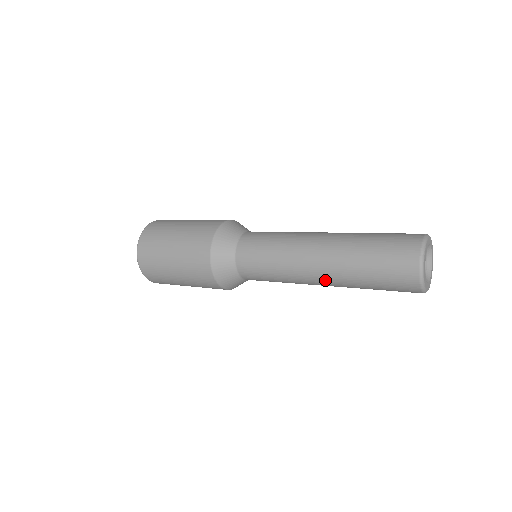
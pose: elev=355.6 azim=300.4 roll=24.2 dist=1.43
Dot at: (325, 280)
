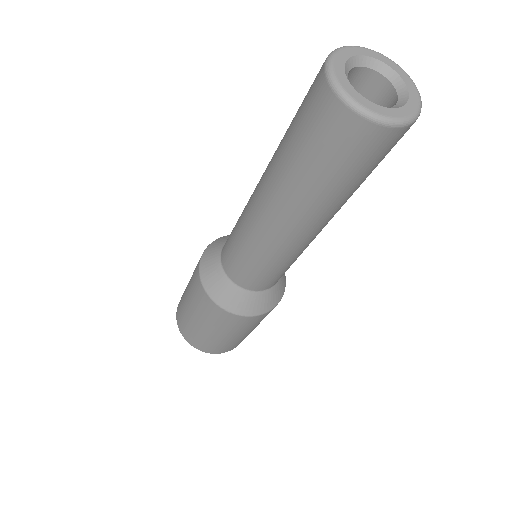
Dot at: (311, 227)
